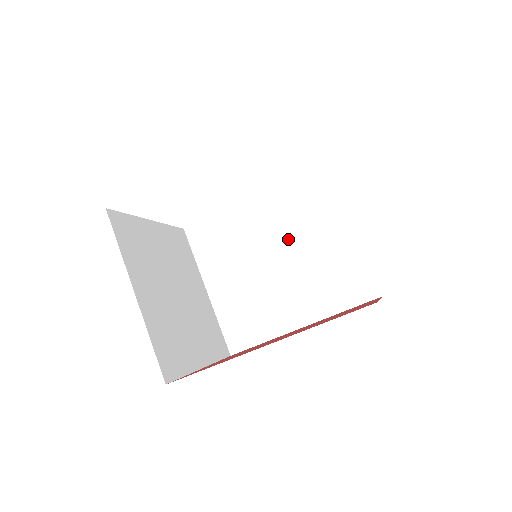
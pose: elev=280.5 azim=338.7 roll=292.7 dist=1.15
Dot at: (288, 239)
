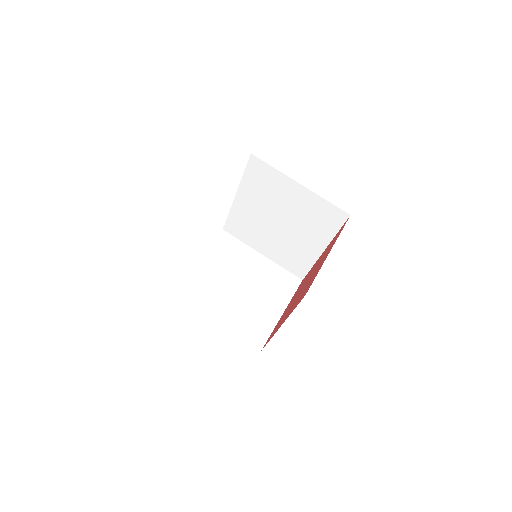
Dot at: (275, 209)
